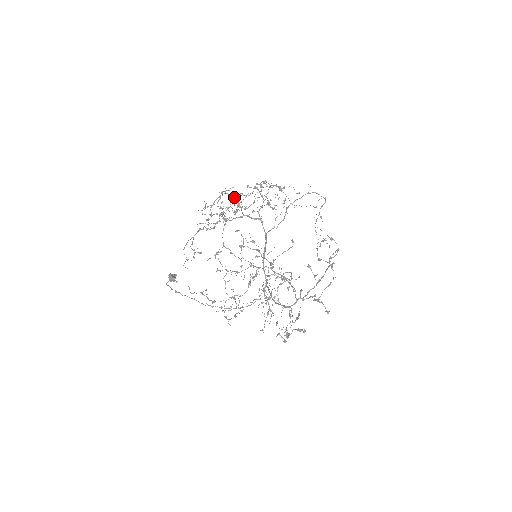
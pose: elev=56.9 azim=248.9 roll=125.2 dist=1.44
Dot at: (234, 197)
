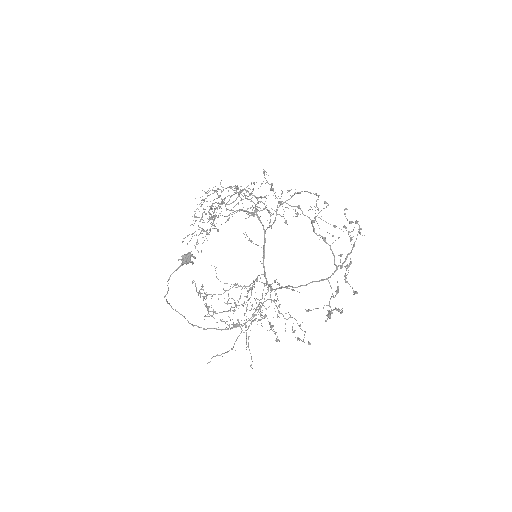
Dot at: occluded
